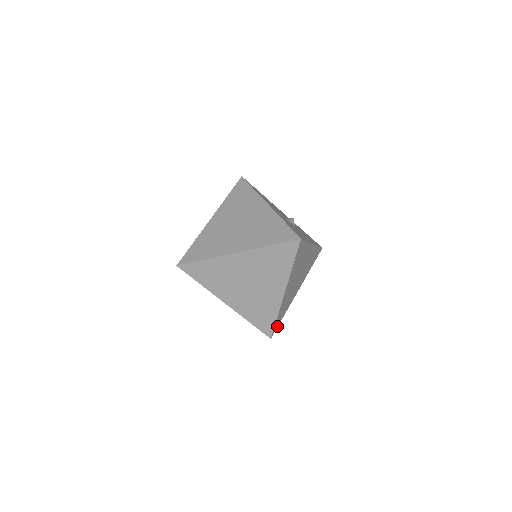
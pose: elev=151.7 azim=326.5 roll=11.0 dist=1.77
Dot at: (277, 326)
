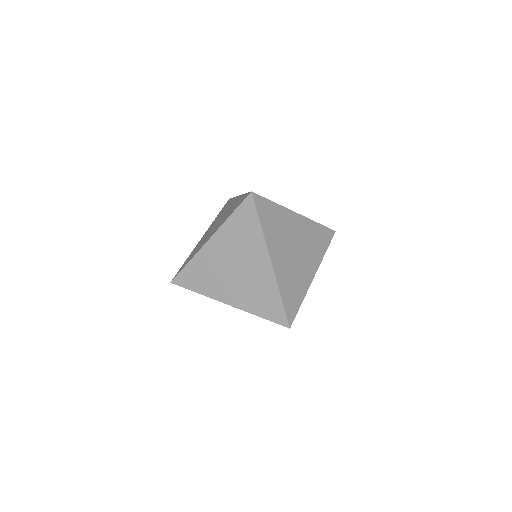
Dot at: (295, 314)
